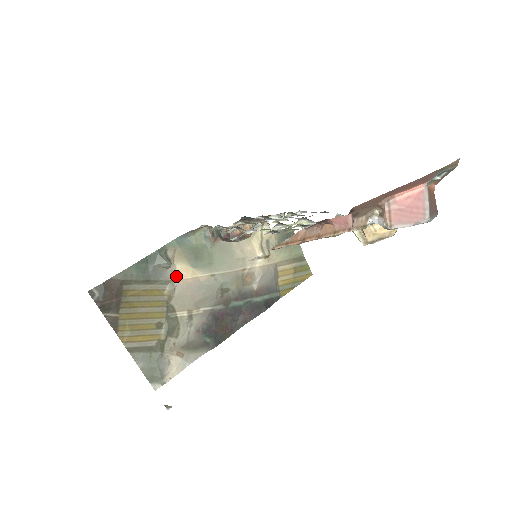
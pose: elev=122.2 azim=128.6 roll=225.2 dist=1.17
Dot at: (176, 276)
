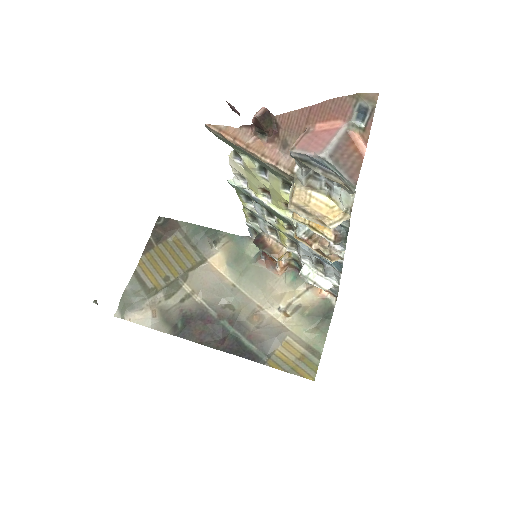
Dot at: (211, 259)
